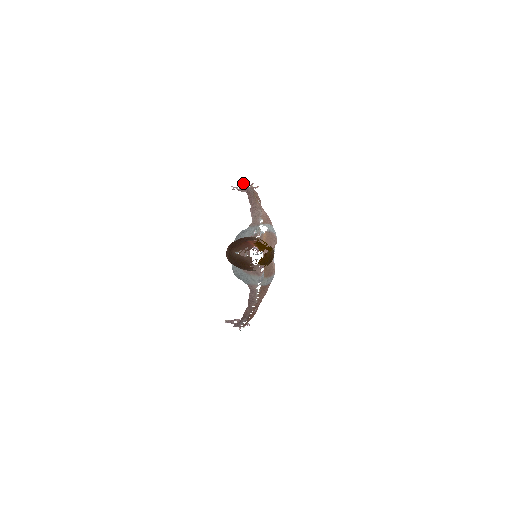
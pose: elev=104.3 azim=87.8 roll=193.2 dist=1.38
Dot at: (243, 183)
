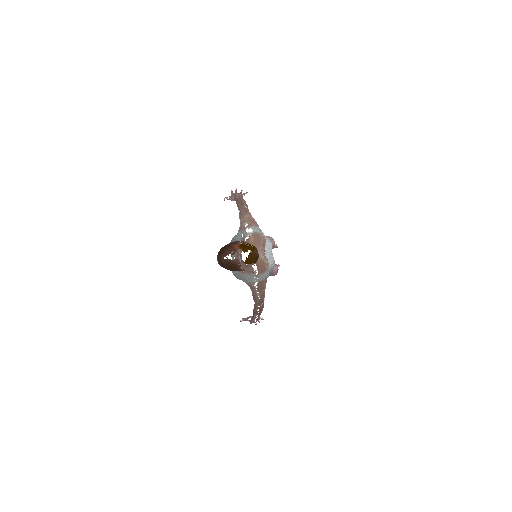
Dot at: (232, 192)
